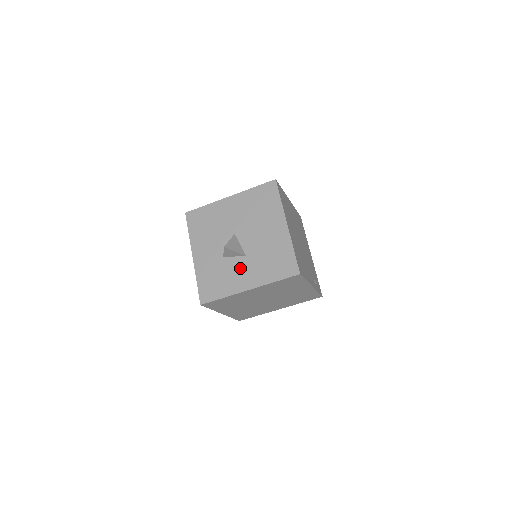
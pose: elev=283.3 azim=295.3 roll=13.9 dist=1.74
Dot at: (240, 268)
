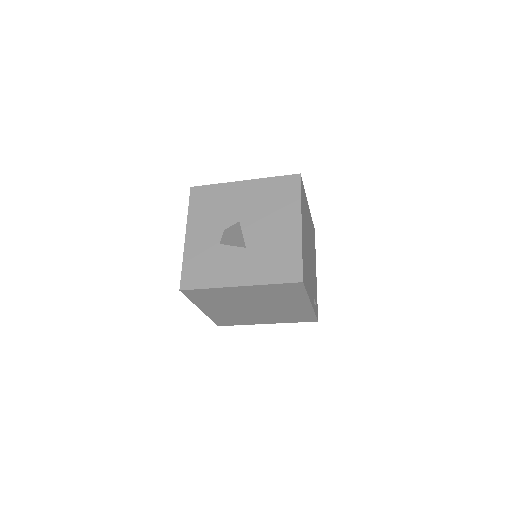
Dot at: (236, 260)
